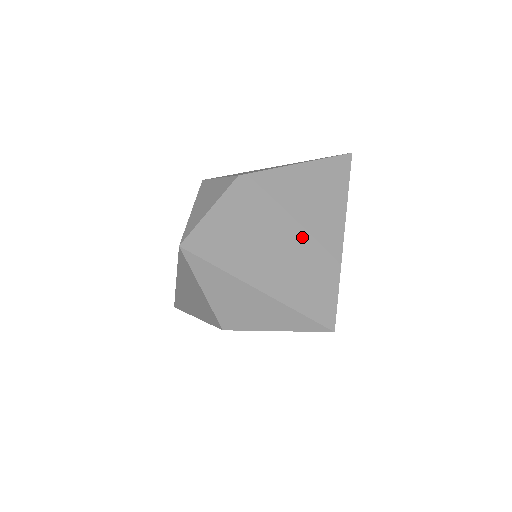
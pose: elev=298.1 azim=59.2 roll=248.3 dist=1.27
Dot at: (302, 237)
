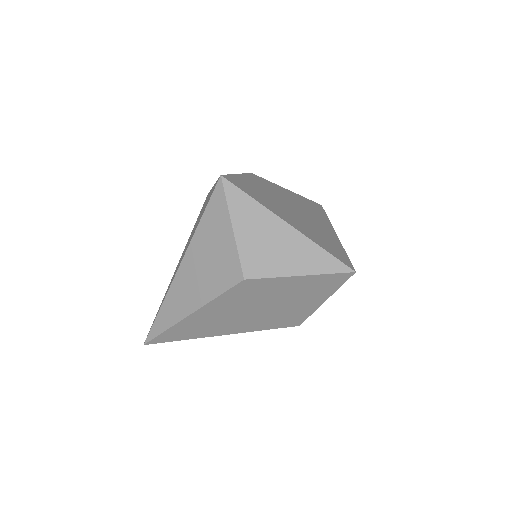
Dot at: (308, 219)
